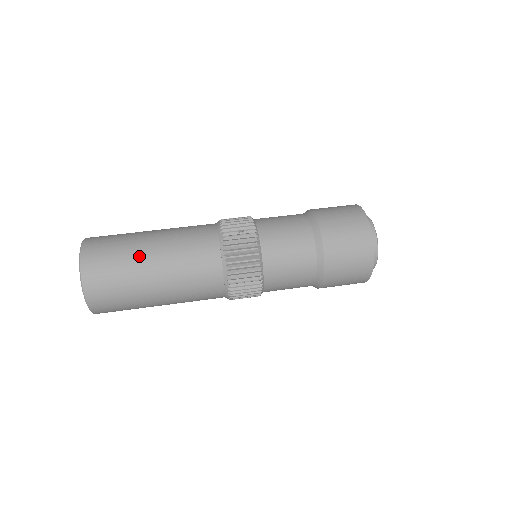
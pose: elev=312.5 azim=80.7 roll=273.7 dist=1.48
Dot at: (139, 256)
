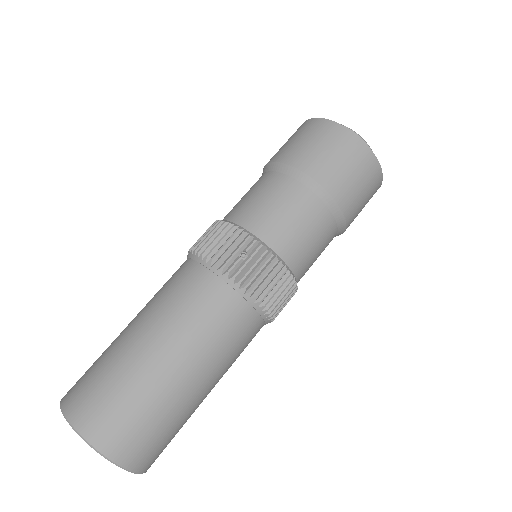
Dot at: (161, 382)
